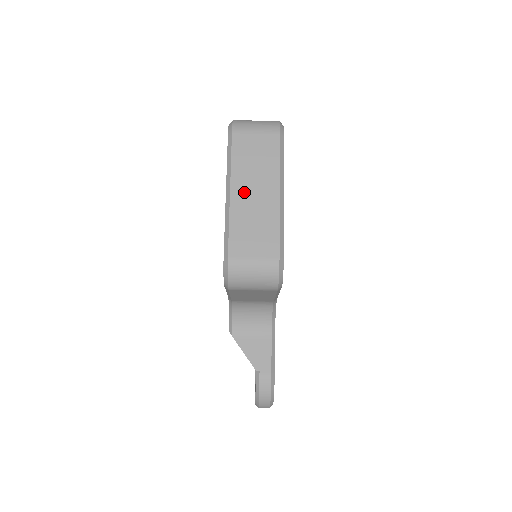
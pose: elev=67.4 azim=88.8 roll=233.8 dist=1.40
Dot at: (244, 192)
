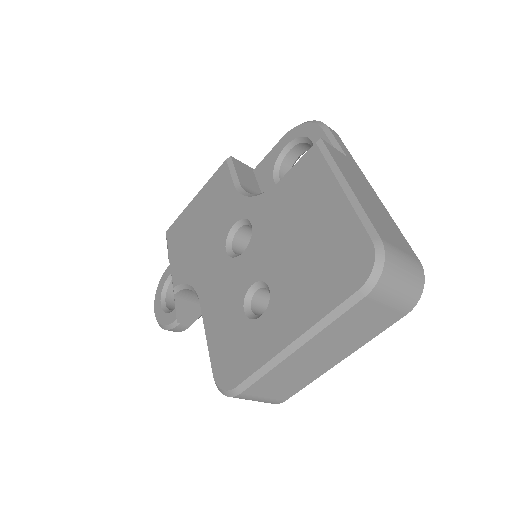
Dot at: (312, 352)
